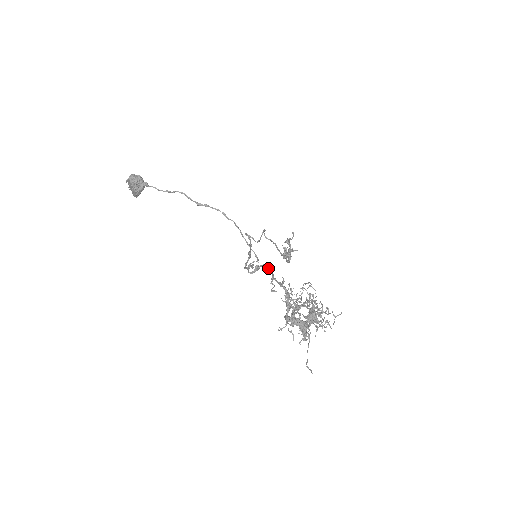
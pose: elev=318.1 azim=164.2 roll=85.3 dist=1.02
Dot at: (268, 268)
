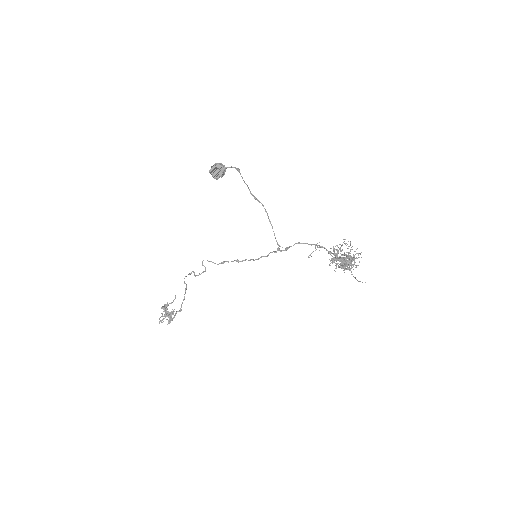
Dot at: (305, 243)
